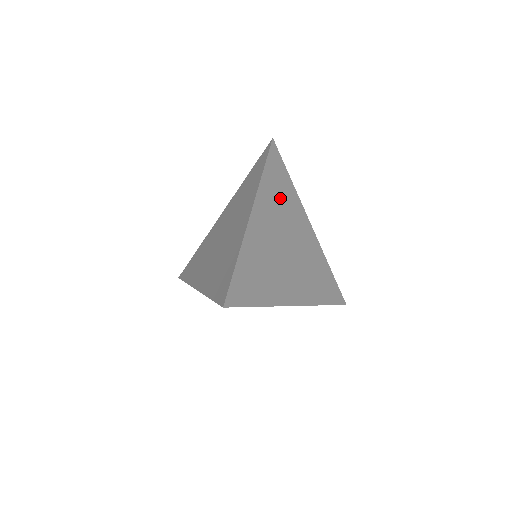
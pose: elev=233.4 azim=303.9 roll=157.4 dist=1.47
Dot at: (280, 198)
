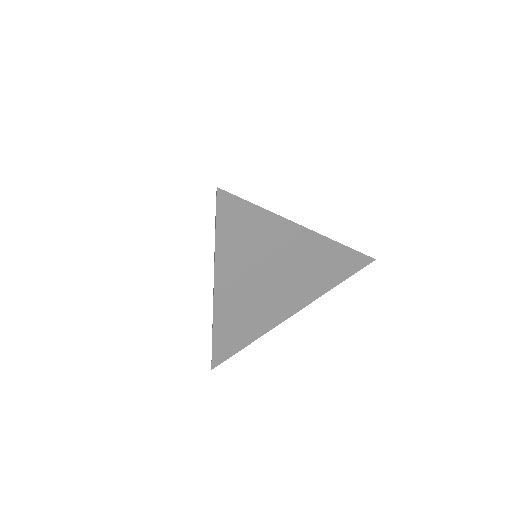
Dot at: (250, 245)
